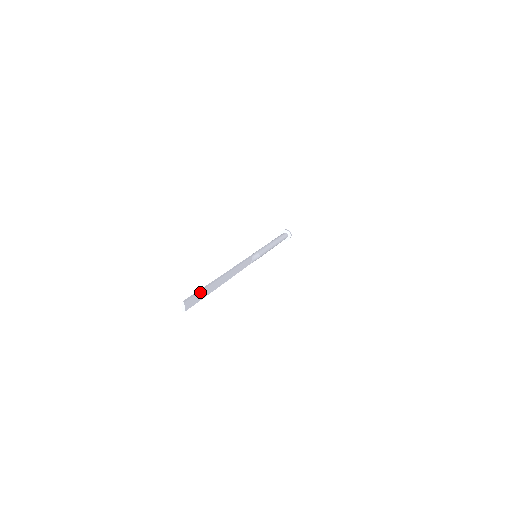
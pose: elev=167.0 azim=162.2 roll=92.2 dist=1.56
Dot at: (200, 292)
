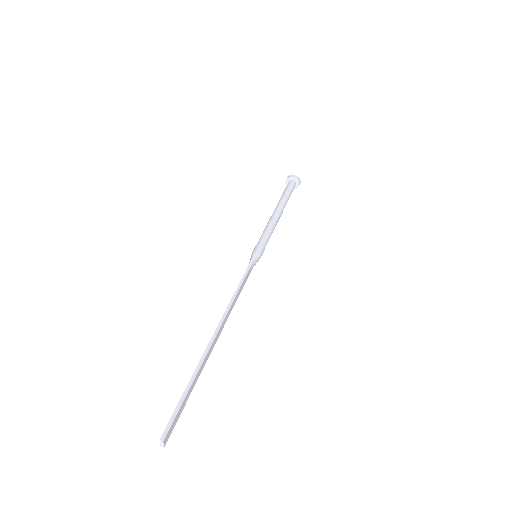
Dot at: (184, 399)
